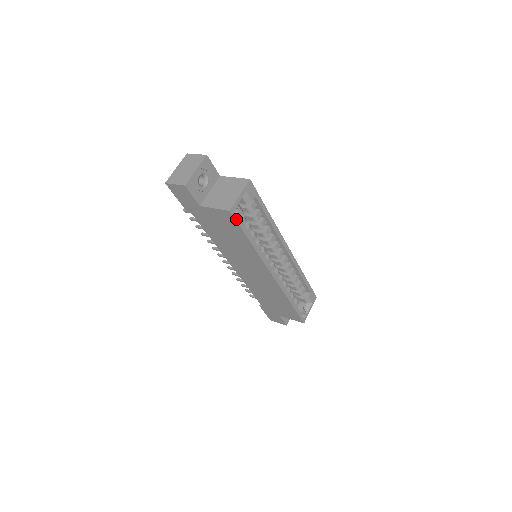
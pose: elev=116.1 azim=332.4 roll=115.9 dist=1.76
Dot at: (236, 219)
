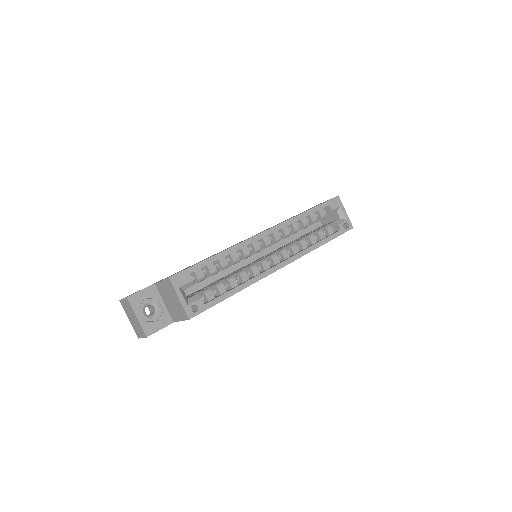
Dot at: (201, 311)
